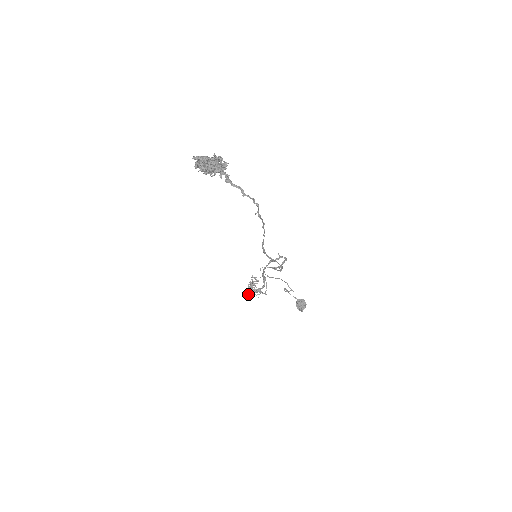
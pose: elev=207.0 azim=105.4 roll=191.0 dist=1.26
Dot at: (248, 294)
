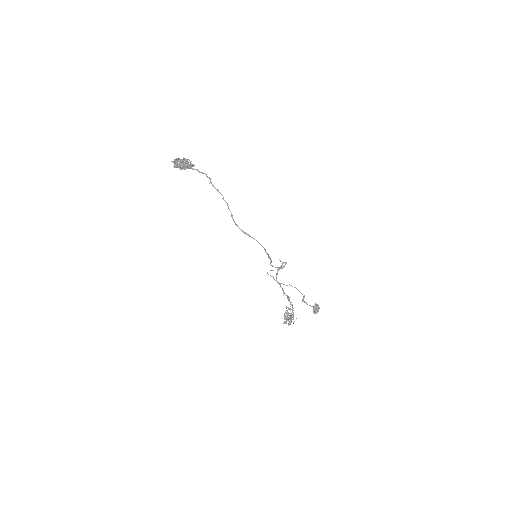
Dot at: (285, 323)
